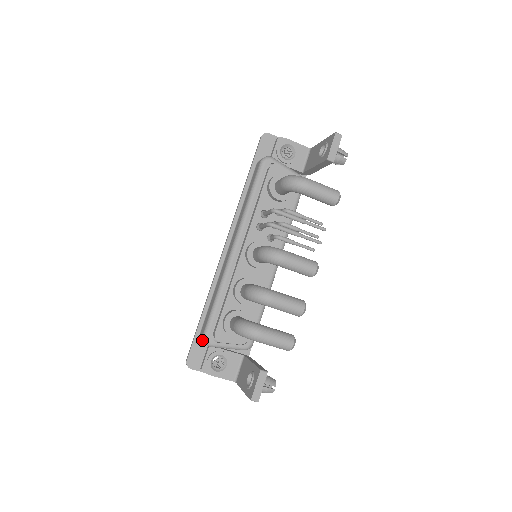
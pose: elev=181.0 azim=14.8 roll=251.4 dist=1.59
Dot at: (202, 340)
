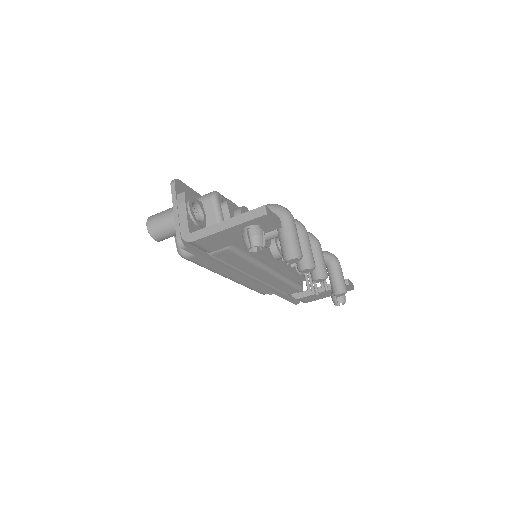
Dot at: (209, 193)
